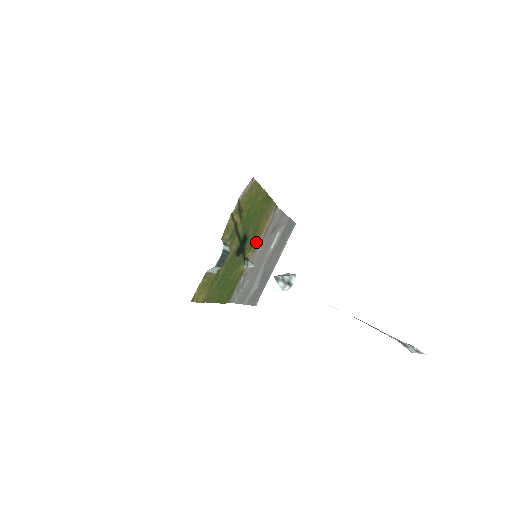
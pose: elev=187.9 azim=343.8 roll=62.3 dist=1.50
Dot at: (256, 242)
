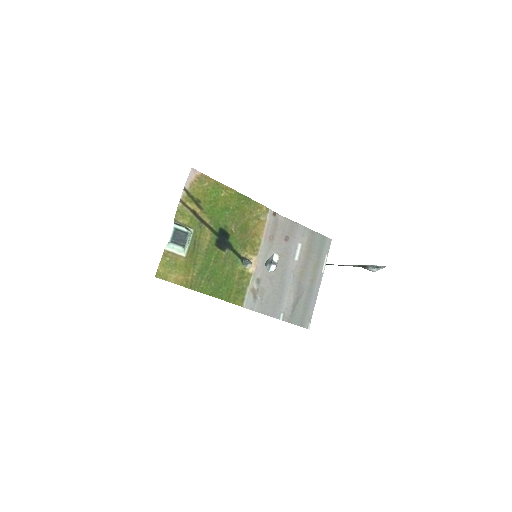
Dot at: (253, 244)
